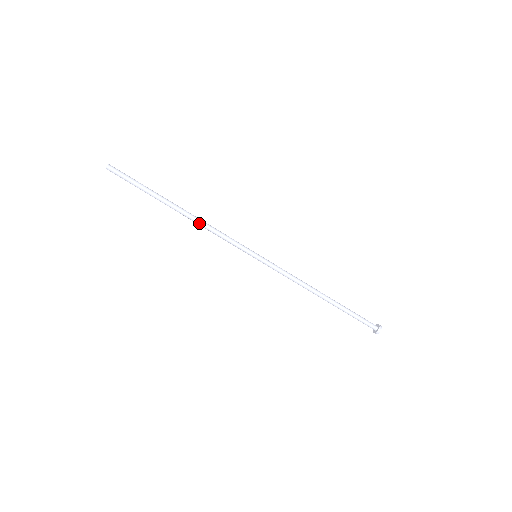
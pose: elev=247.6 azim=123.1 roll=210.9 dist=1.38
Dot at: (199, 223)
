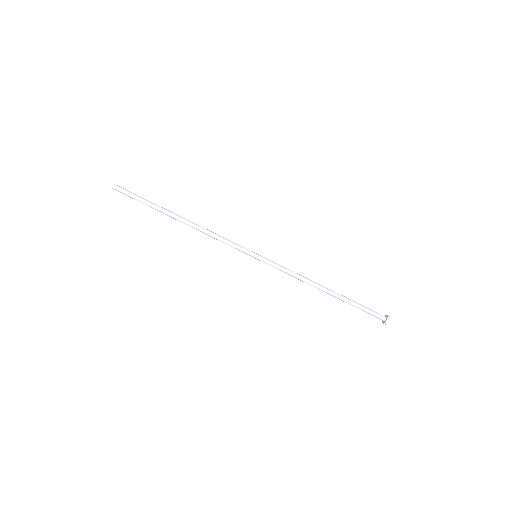
Dot at: (200, 228)
